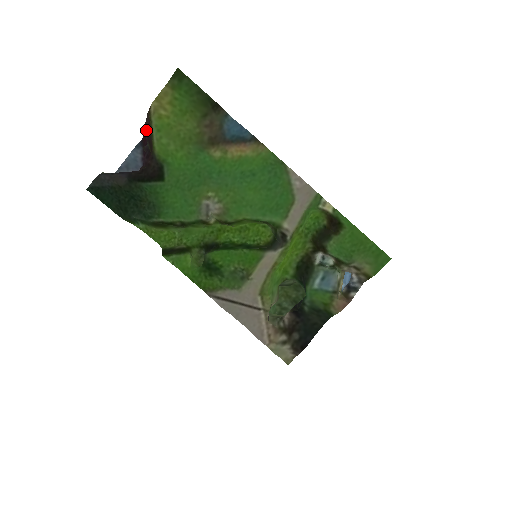
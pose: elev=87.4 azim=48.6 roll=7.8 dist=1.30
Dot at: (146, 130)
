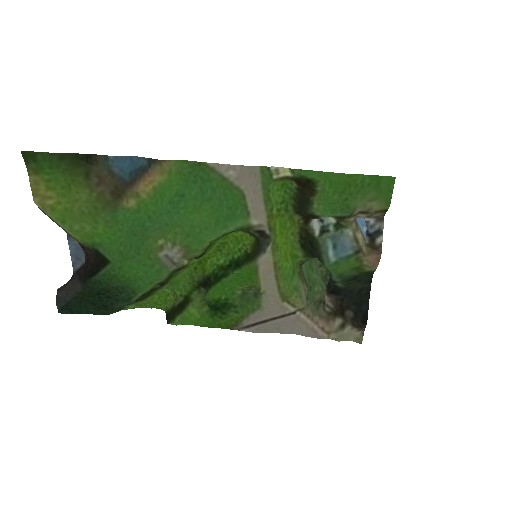
Dot at: occluded
